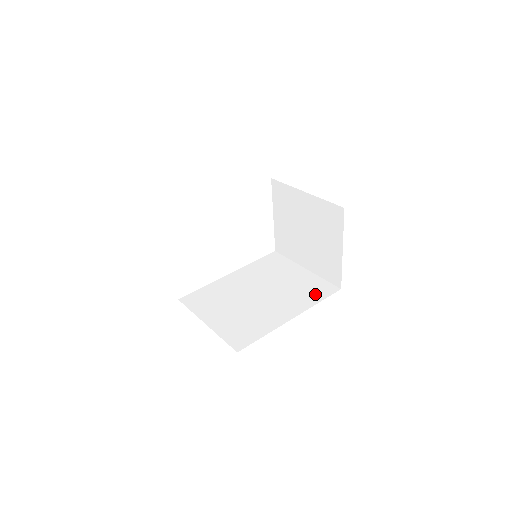
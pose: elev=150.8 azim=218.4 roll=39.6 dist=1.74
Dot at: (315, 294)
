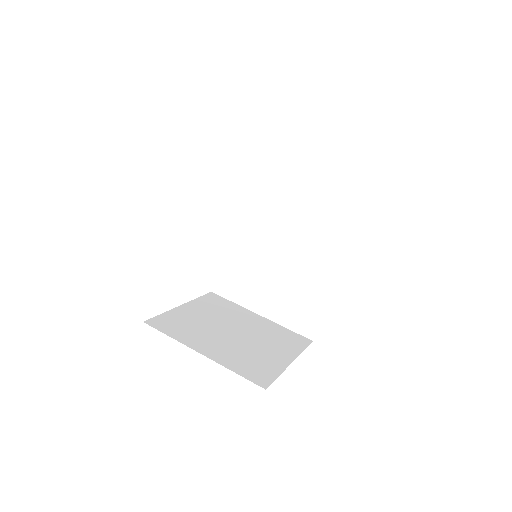
Dot at: (341, 216)
